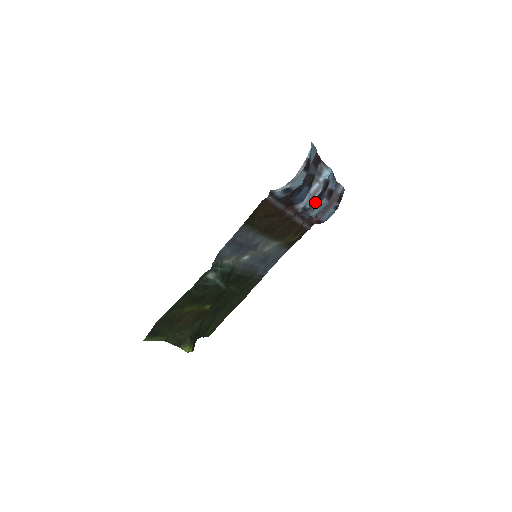
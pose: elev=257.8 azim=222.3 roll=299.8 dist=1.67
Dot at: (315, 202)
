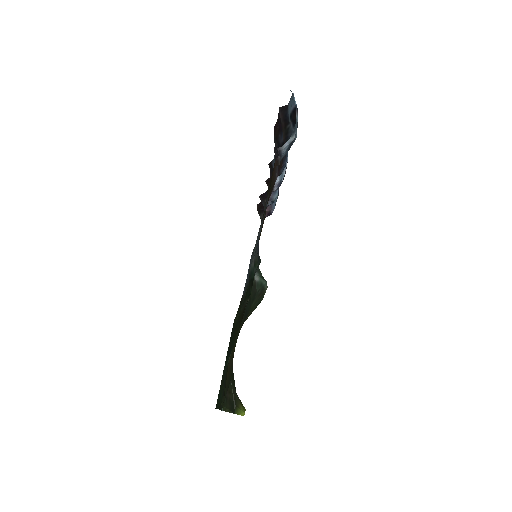
Dot at: occluded
